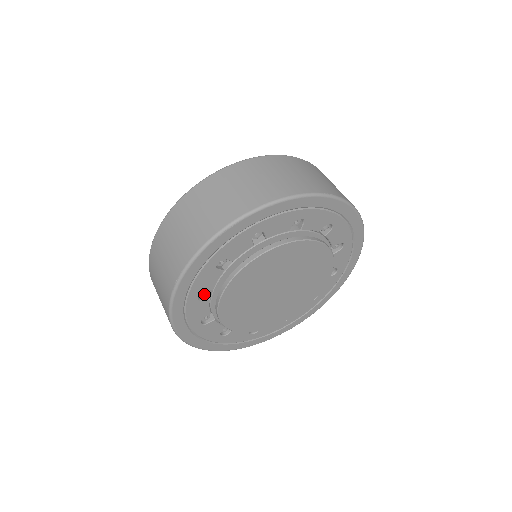
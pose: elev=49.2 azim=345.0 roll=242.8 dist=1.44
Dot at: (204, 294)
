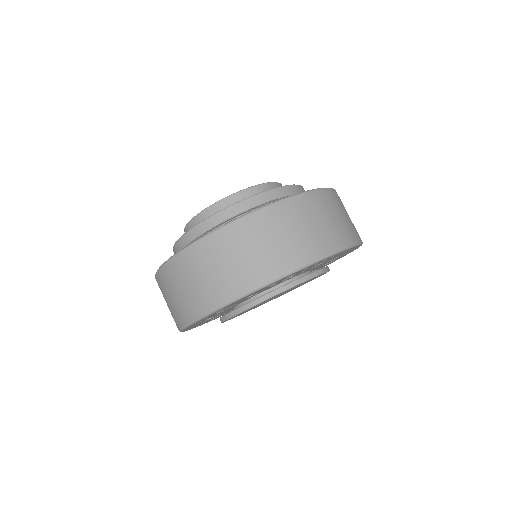
Dot at: occluded
